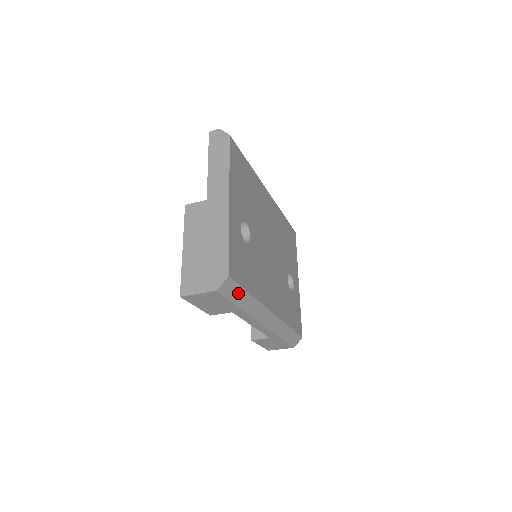
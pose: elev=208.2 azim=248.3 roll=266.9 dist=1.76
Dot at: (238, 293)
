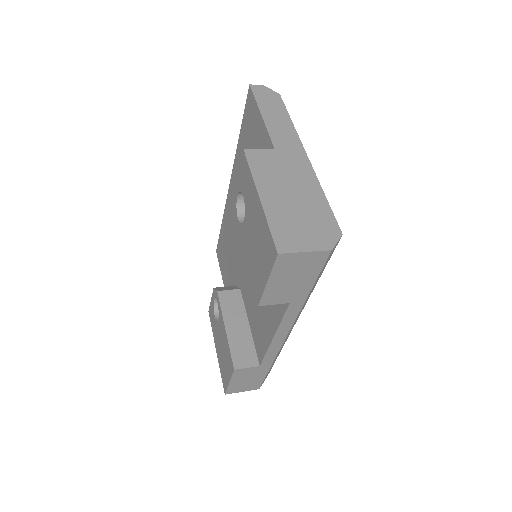
Dot at: (323, 269)
